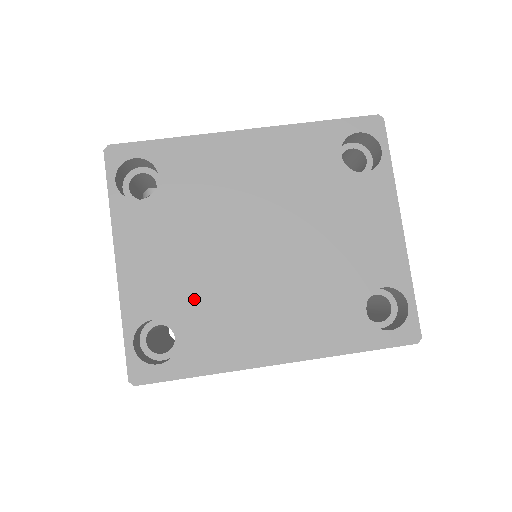
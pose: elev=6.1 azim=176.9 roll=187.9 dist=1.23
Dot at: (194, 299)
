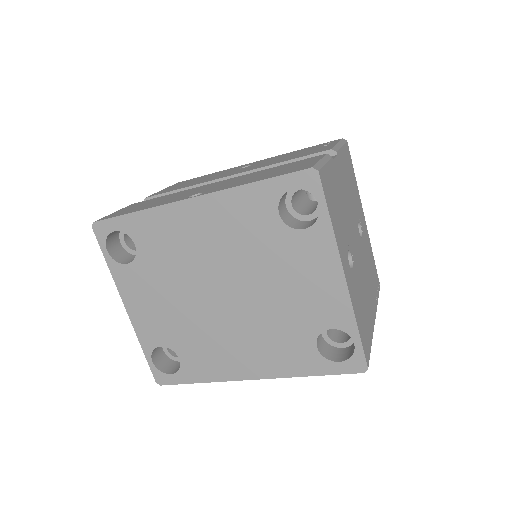
Dot at: (183, 334)
